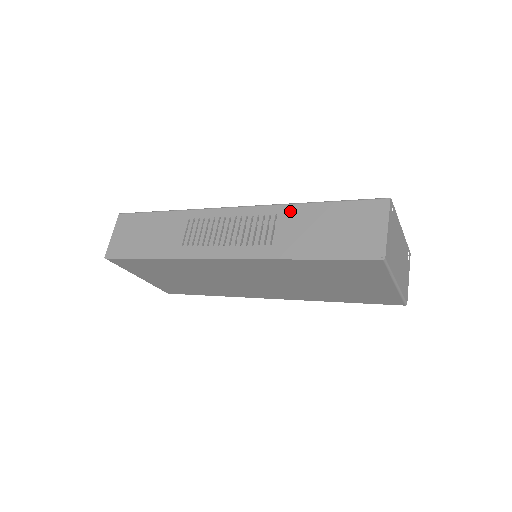
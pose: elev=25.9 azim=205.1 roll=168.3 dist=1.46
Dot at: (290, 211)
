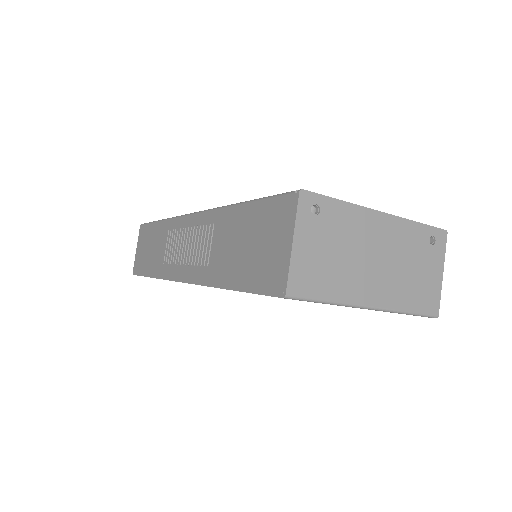
Dot at: (222, 218)
